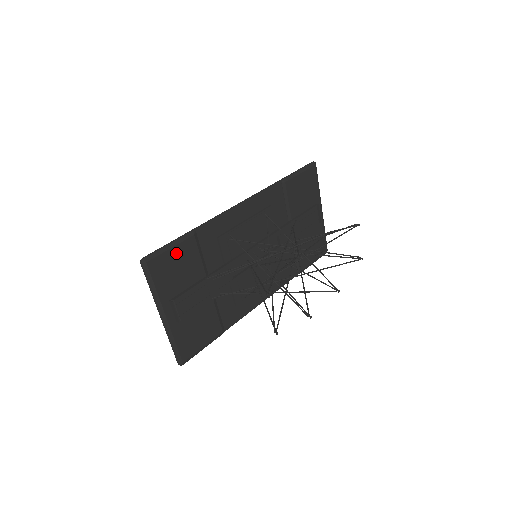
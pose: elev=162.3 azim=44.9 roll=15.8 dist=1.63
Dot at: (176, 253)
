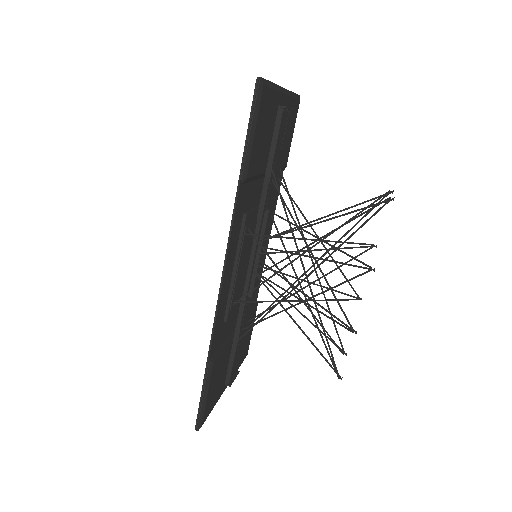
Dot at: (211, 387)
